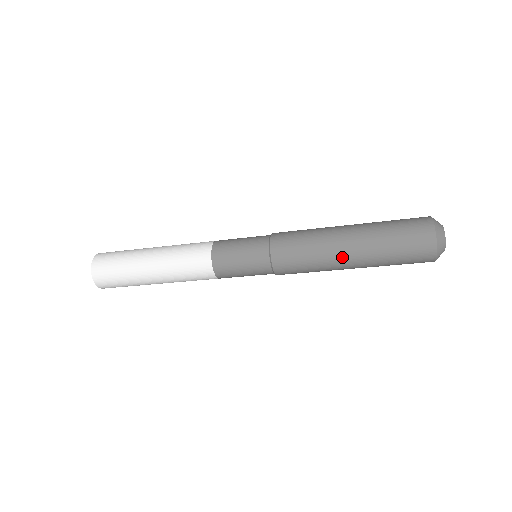
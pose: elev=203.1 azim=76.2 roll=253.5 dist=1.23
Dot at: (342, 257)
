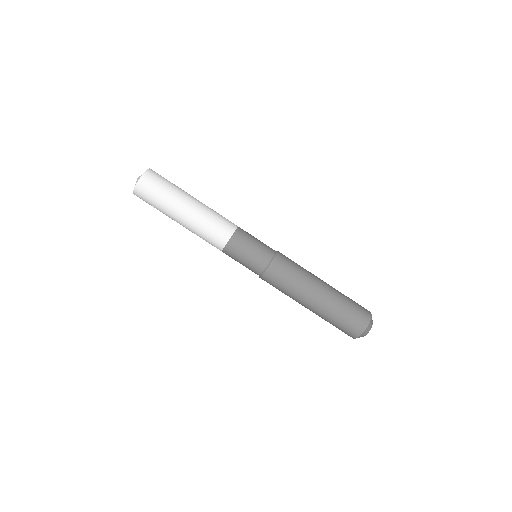
Dot at: (312, 295)
